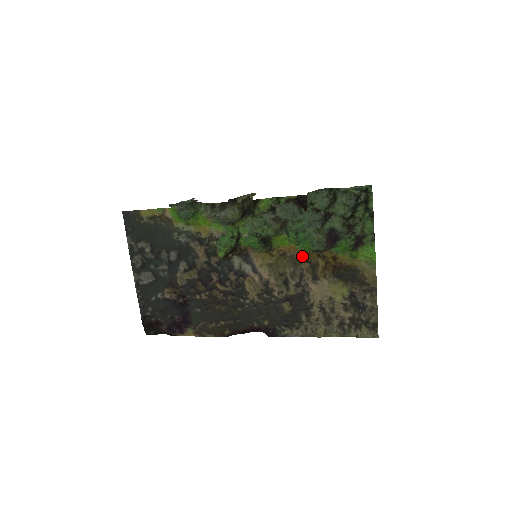
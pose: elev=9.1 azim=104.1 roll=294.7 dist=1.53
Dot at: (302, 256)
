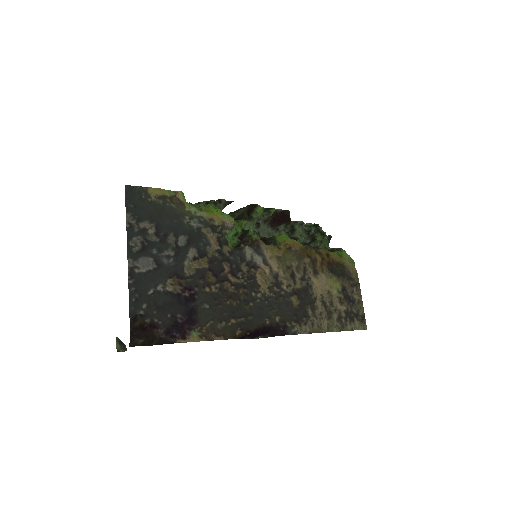
Dot at: (304, 251)
